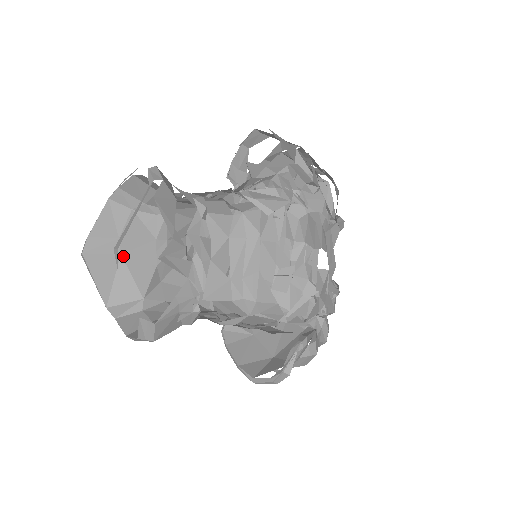
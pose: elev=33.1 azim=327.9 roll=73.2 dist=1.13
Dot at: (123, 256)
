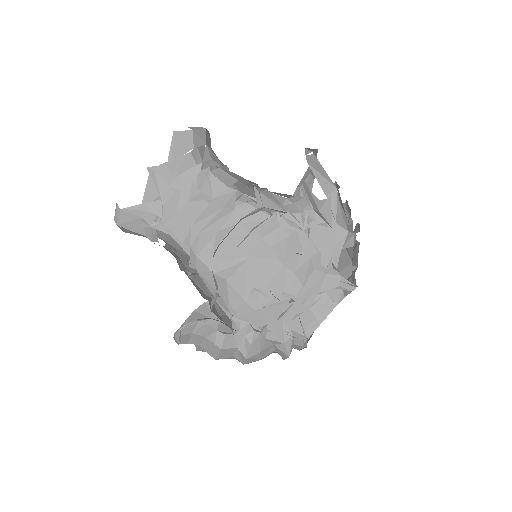
Dot at: occluded
